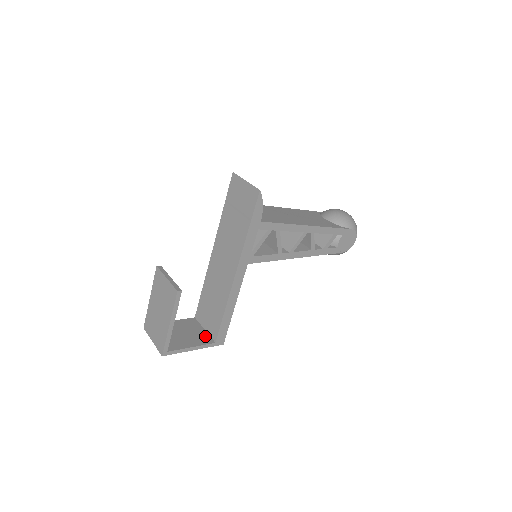
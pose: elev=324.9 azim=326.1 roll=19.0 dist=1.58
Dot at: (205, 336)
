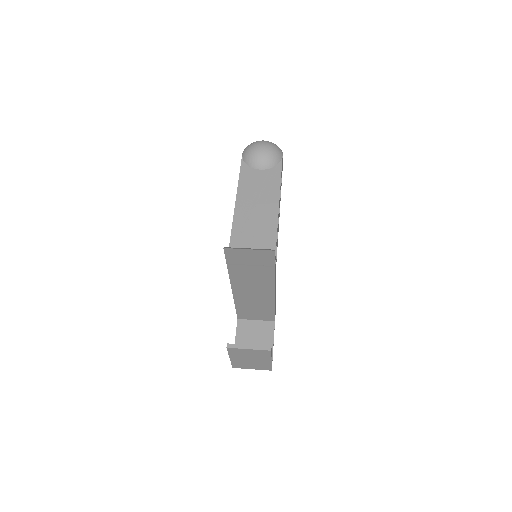
Dot at: (264, 325)
